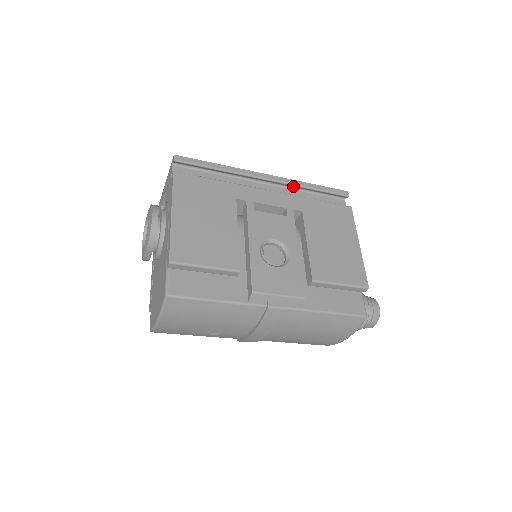
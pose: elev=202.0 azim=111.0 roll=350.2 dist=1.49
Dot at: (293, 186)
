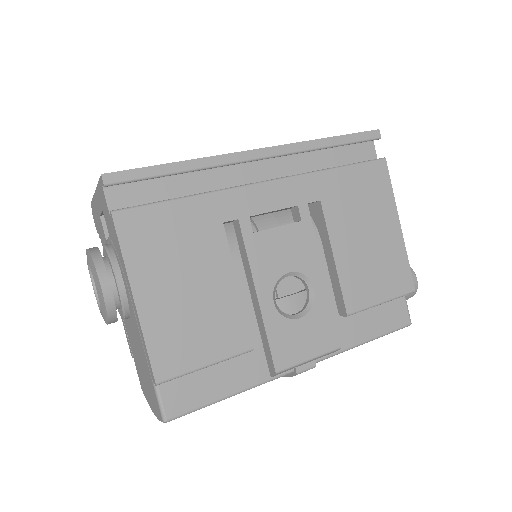
Dot at: (300, 151)
